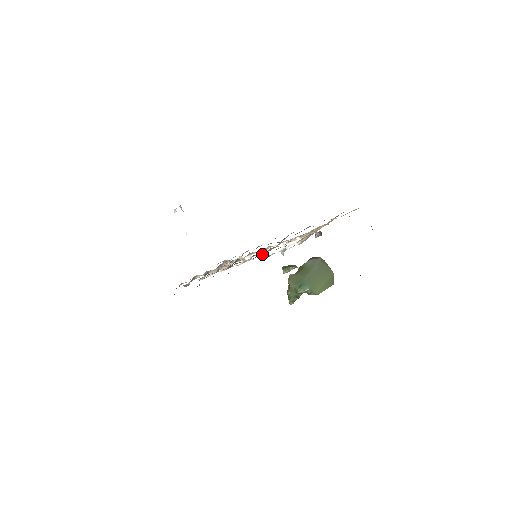
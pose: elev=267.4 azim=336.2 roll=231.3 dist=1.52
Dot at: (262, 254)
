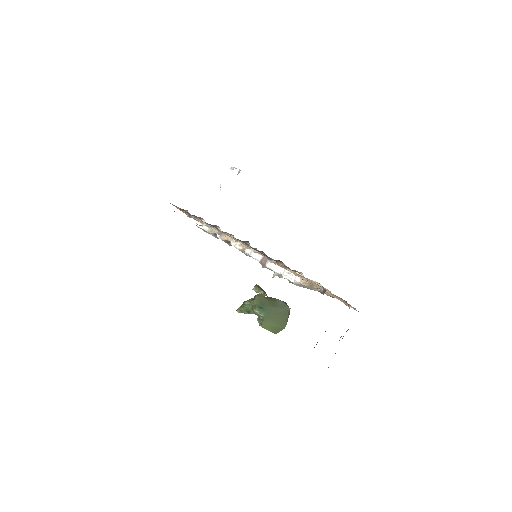
Dot at: (270, 258)
